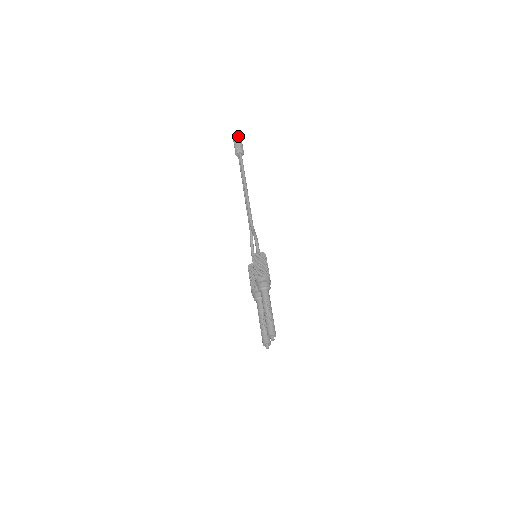
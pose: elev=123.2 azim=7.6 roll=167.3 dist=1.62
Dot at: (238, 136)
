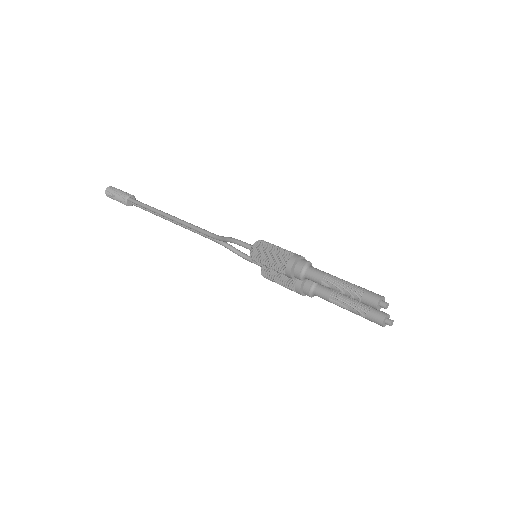
Dot at: (110, 190)
